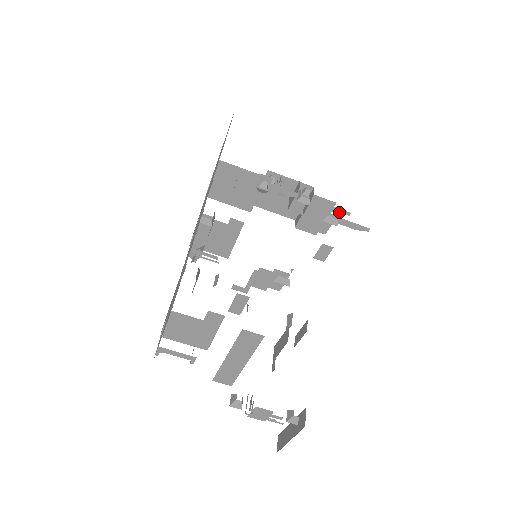
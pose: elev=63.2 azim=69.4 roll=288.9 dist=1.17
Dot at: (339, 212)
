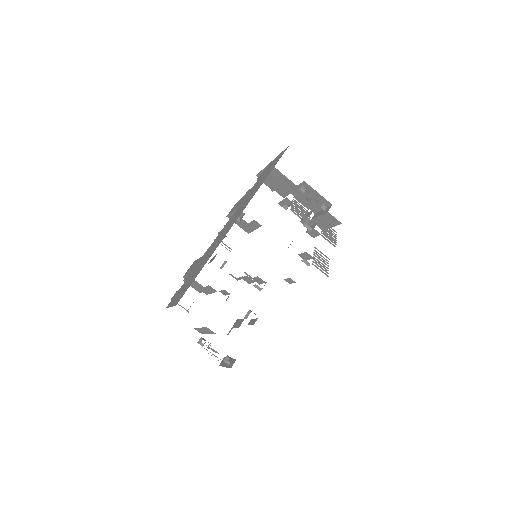
Dot at: (332, 240)
